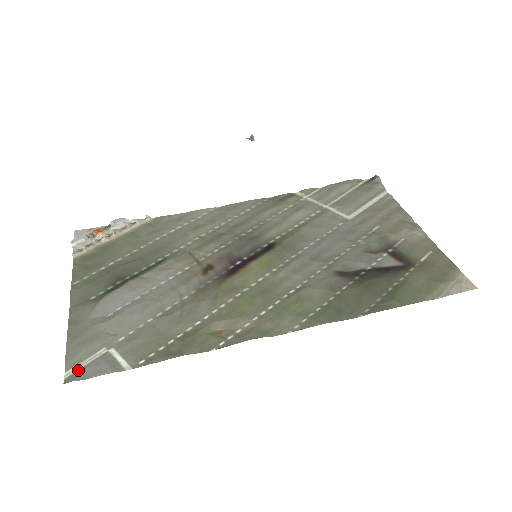
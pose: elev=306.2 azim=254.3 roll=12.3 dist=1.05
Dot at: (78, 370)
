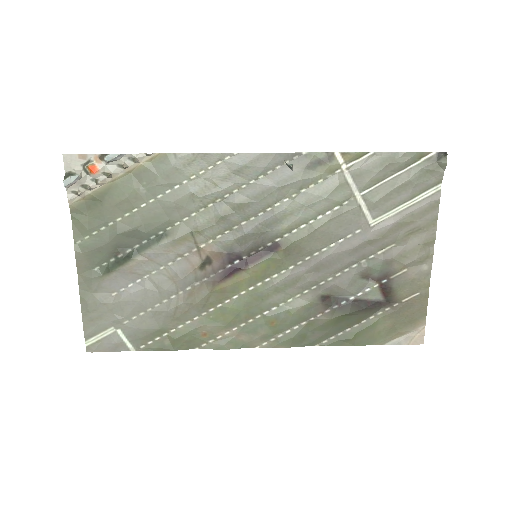
Dot at: (95, 342)
